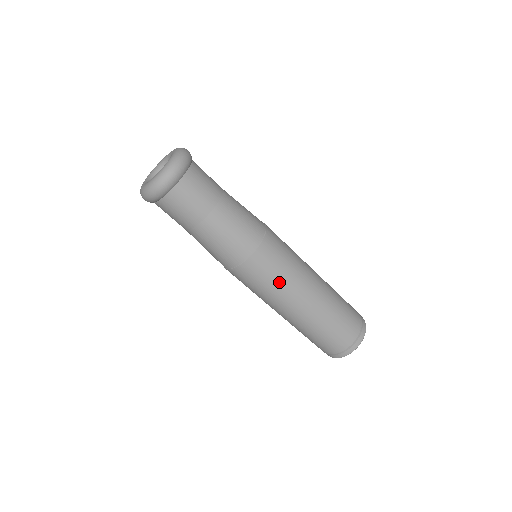
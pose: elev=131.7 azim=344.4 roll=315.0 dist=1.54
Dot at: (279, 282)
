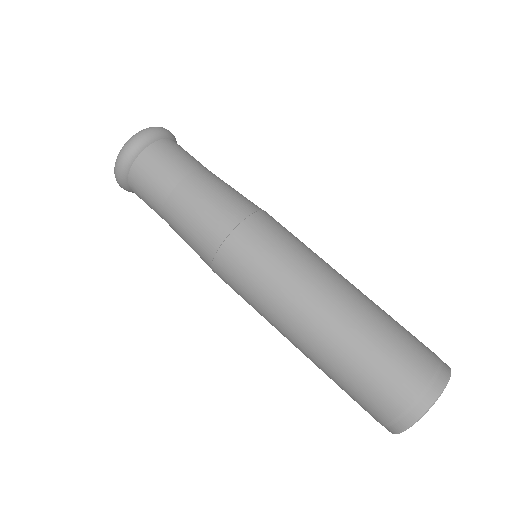
Dot at: (255, 299)
